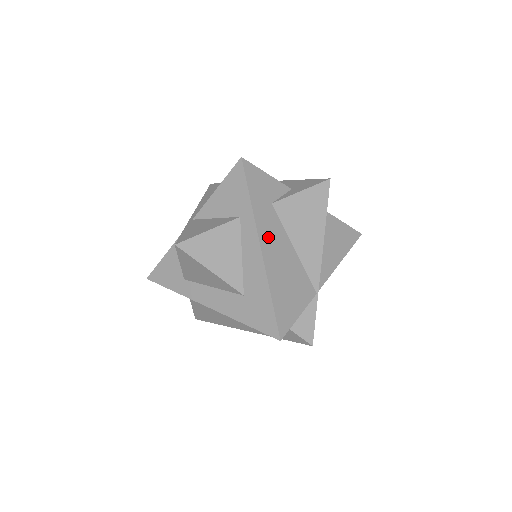
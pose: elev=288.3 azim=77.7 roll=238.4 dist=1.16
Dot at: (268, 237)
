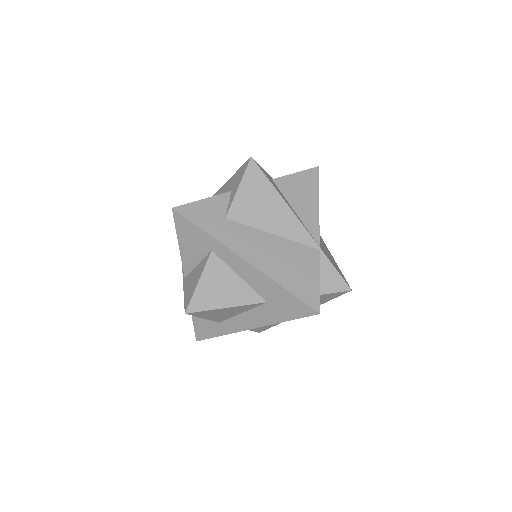
Dot at: (244, 246)
